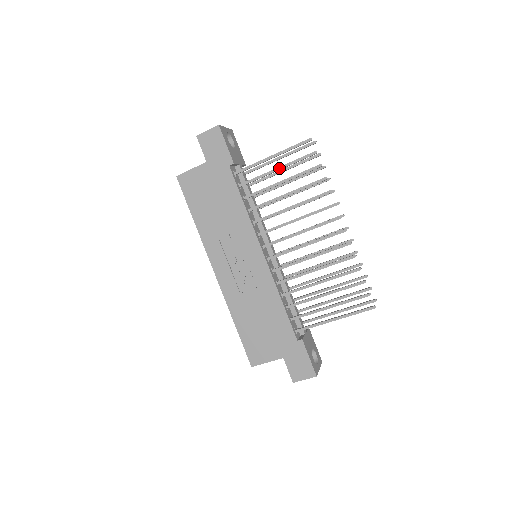
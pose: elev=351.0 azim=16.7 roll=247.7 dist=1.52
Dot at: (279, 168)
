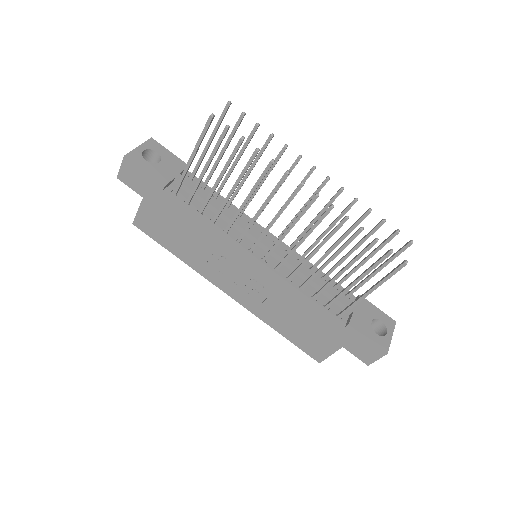
Dot at: (206, 165)
